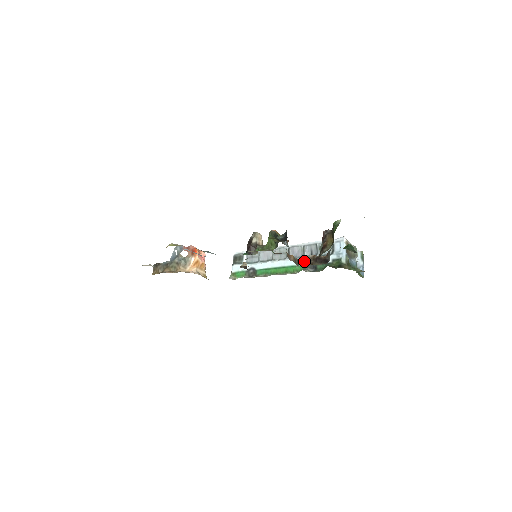
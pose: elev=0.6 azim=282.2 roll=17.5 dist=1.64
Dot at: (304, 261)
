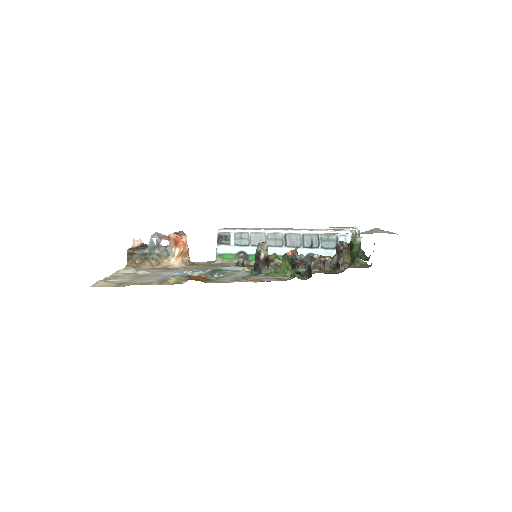
Dot at: (311, 264)
